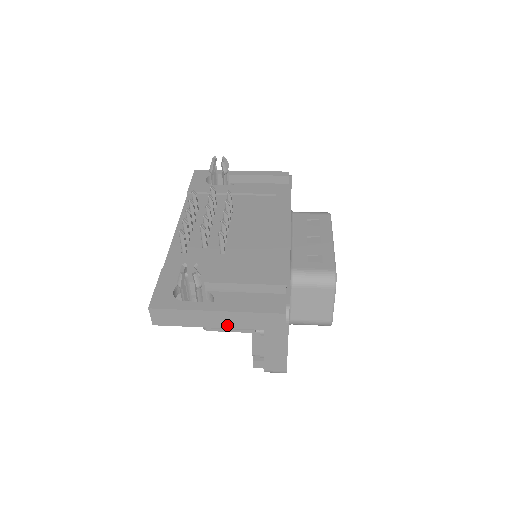
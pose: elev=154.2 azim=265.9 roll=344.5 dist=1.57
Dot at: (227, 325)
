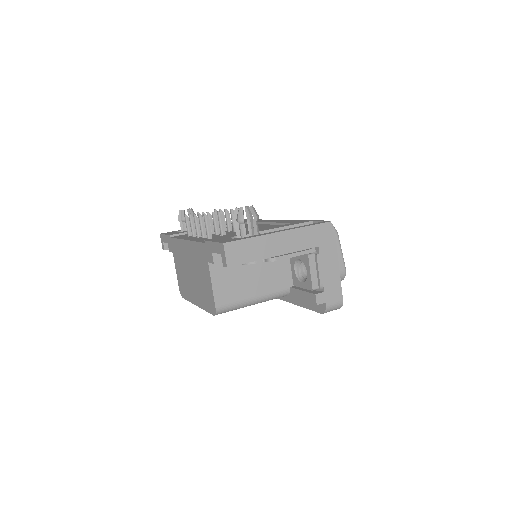
Dot at: (290, 249)
